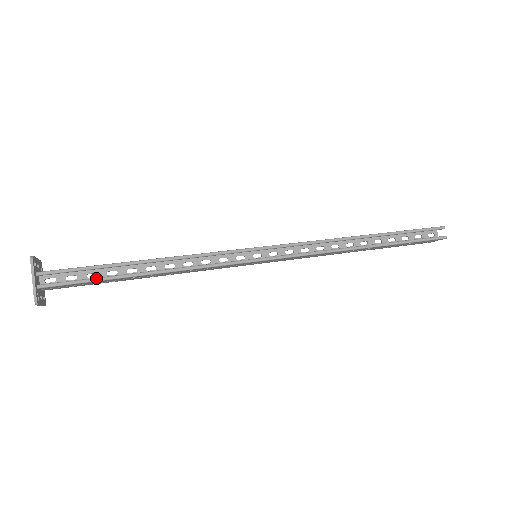
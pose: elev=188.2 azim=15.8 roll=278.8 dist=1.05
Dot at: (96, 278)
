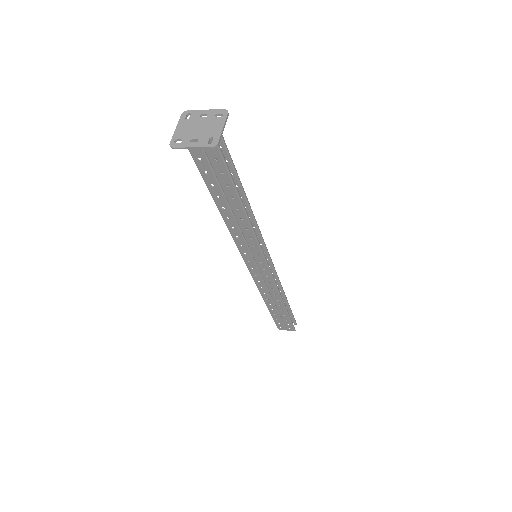
Dot at: occluded
